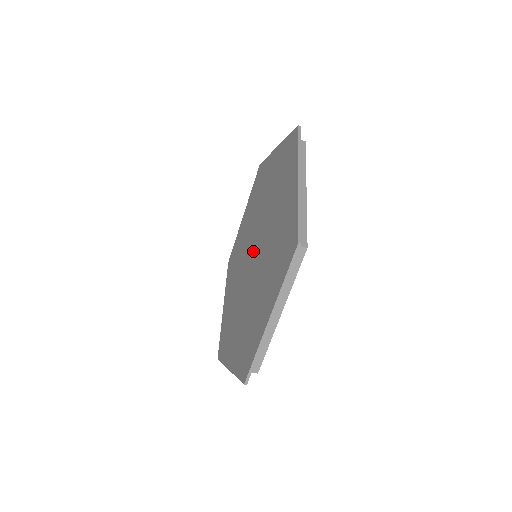
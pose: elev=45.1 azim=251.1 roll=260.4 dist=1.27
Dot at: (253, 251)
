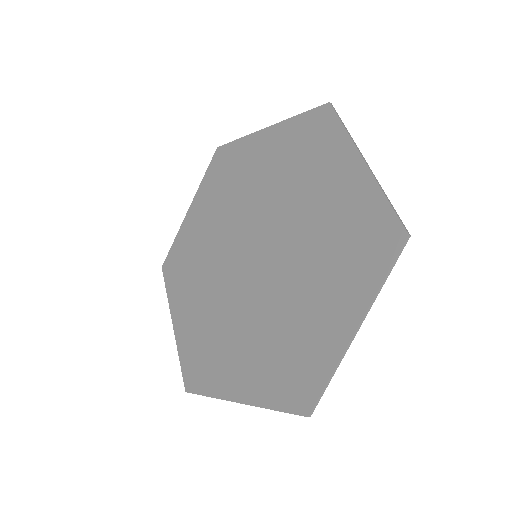
Dot at: (251, 250)
